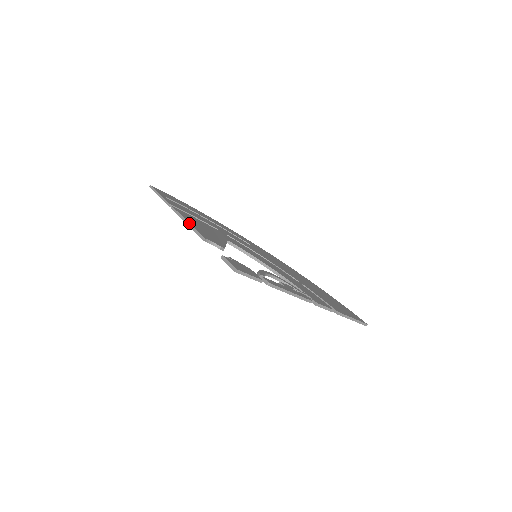
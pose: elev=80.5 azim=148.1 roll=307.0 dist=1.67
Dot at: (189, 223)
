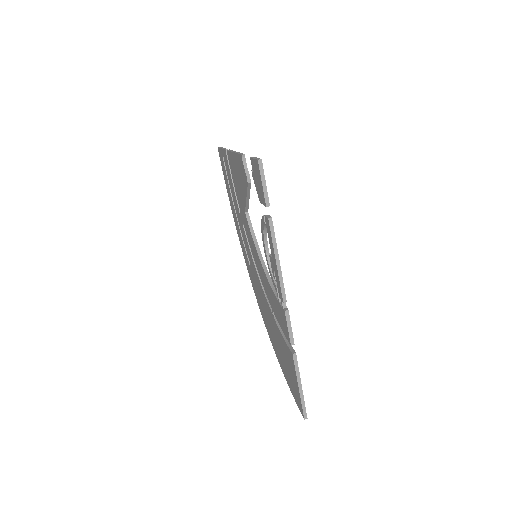
Dot at: occluded
